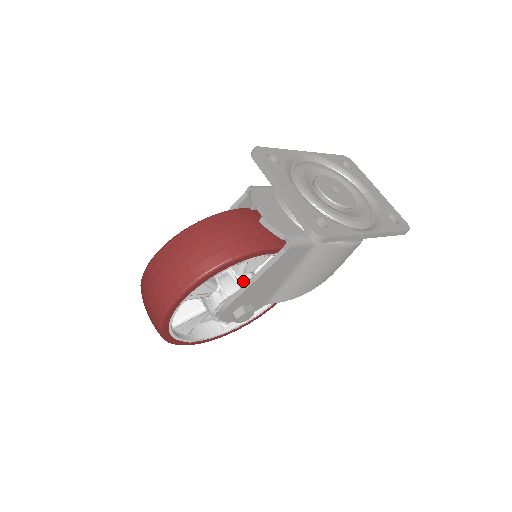
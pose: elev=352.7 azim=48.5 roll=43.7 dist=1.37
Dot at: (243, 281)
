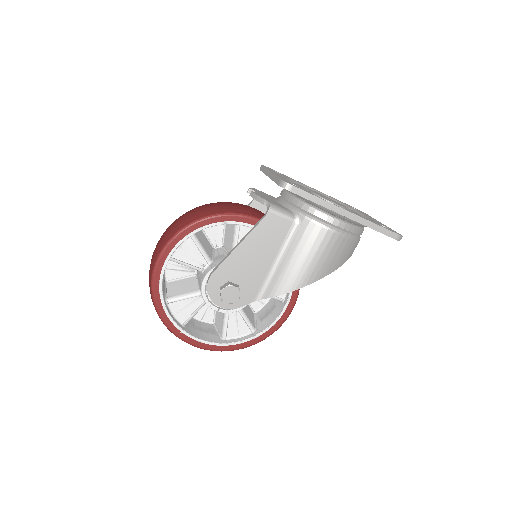
Dot at: occluded
